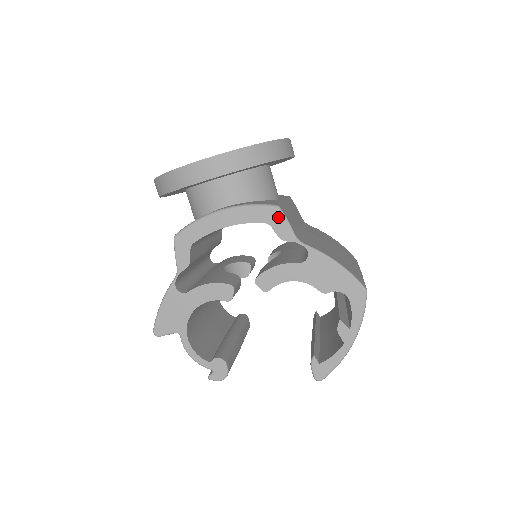
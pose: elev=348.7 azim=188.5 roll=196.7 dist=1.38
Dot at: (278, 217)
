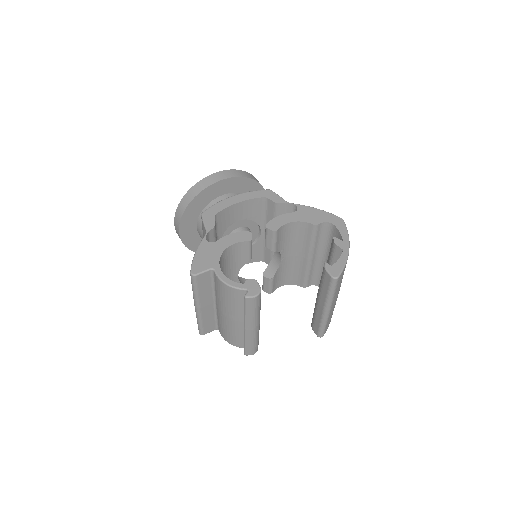
Dot at: (271, 193)
